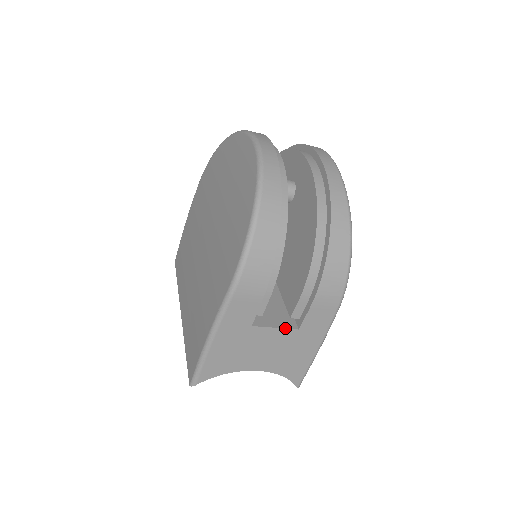
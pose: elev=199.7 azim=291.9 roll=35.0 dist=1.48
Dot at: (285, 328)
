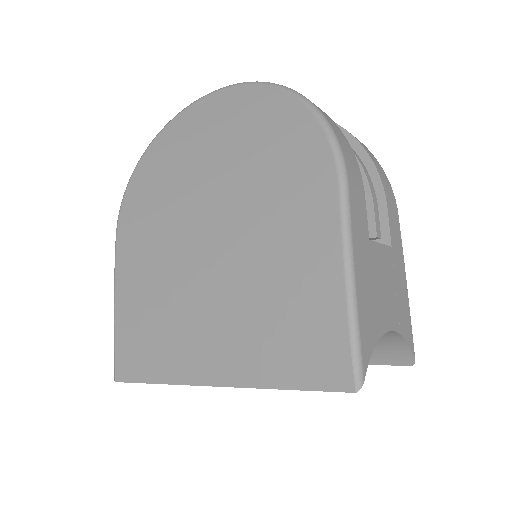
Dot at: (385, 245)
